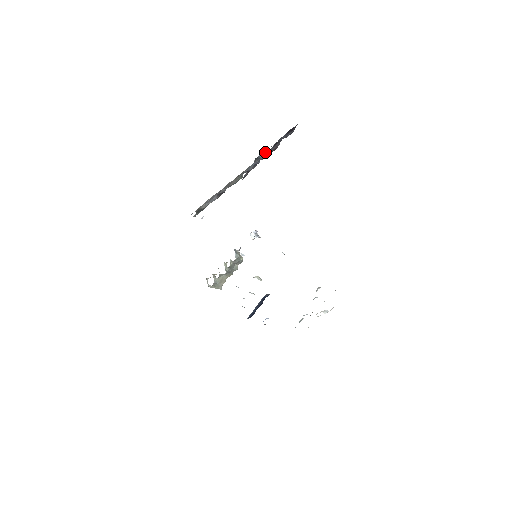
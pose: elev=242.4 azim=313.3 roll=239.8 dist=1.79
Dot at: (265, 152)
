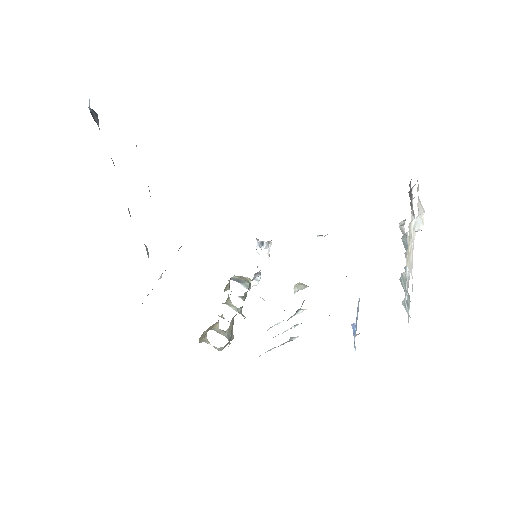
Dot at: occluded
